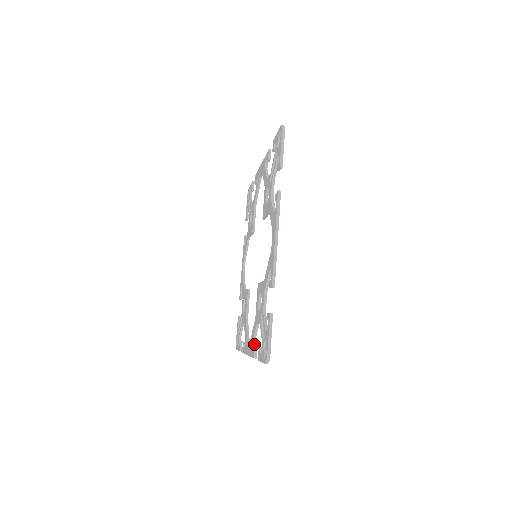
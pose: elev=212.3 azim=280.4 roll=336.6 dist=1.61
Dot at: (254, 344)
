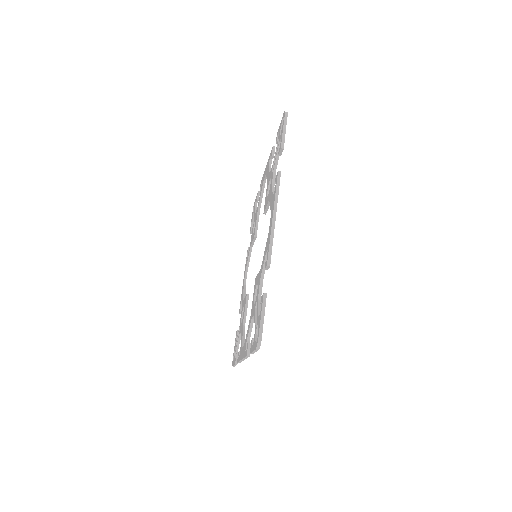
Dot at: occluded
